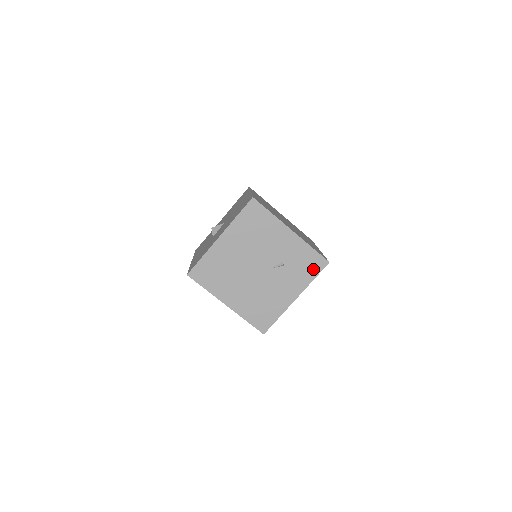
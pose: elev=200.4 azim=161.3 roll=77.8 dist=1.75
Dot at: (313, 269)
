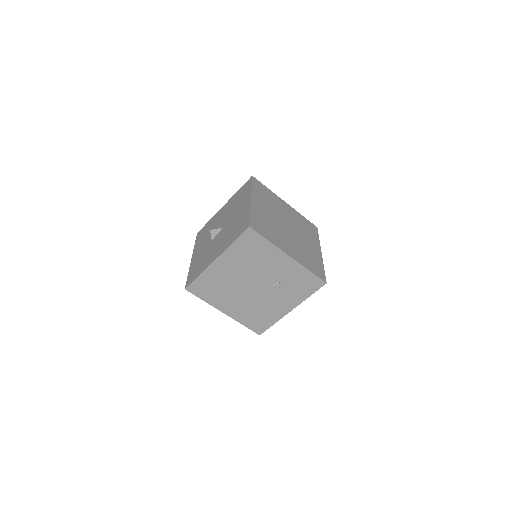
Dot at: (310, 288)
